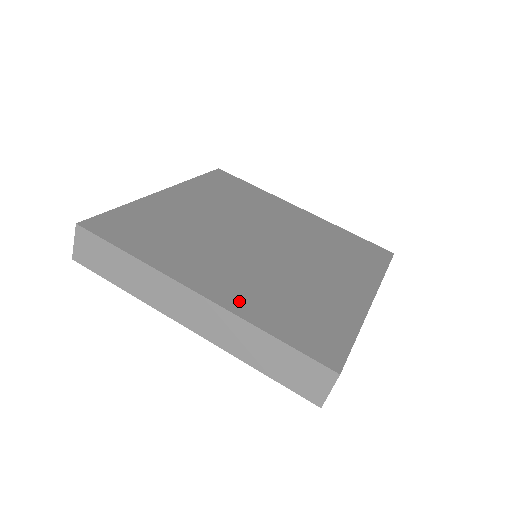
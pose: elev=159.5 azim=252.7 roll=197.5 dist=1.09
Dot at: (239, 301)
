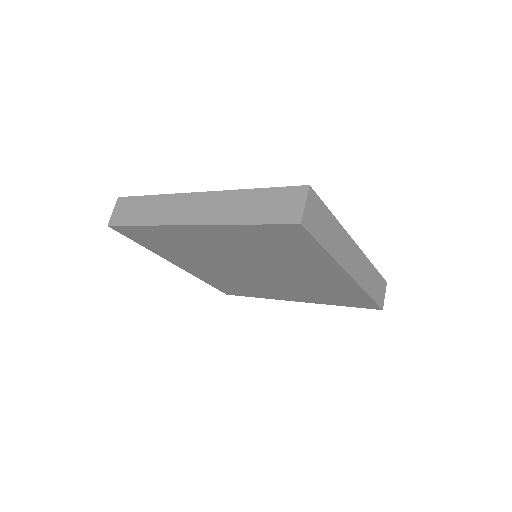
Dot at: occluded
